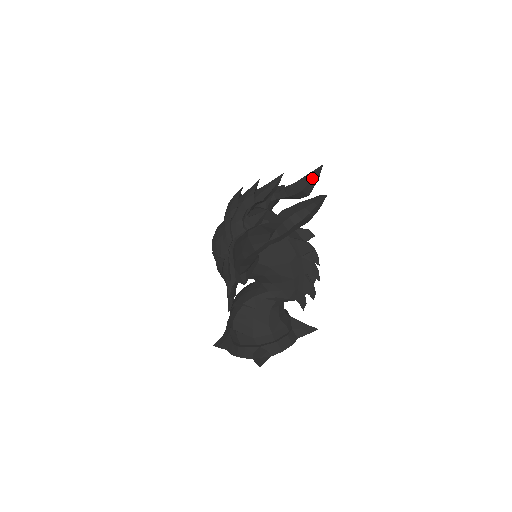
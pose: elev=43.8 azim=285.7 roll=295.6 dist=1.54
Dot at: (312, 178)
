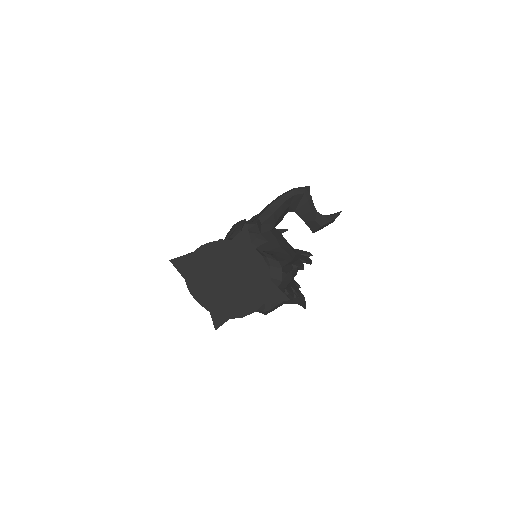
Dot at: occluded
